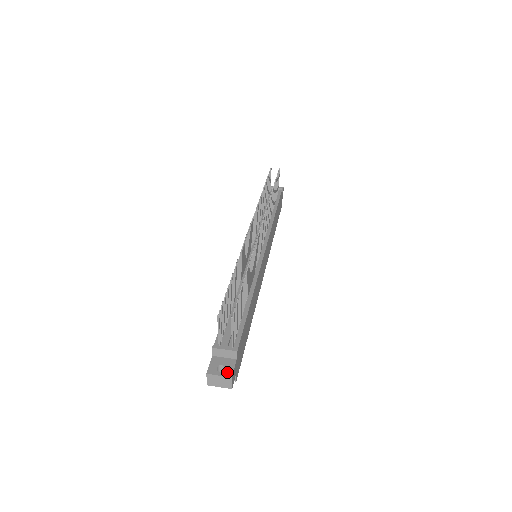
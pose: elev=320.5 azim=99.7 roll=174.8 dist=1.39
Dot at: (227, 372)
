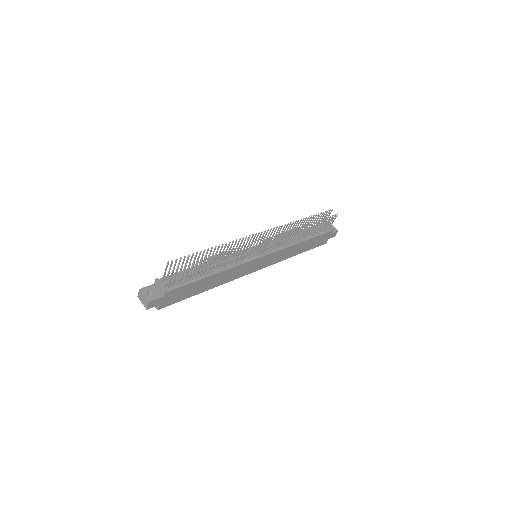
Dot at: (150, 298)
